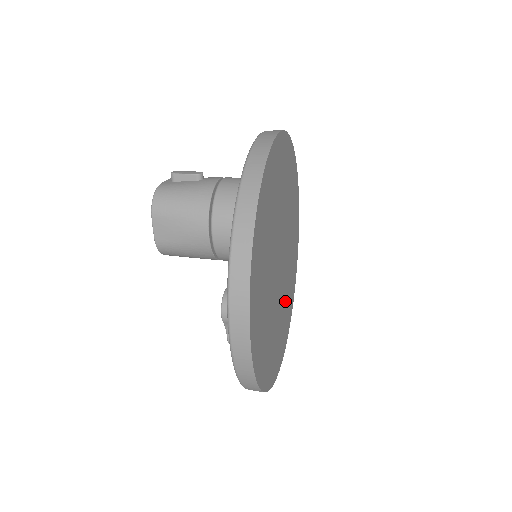
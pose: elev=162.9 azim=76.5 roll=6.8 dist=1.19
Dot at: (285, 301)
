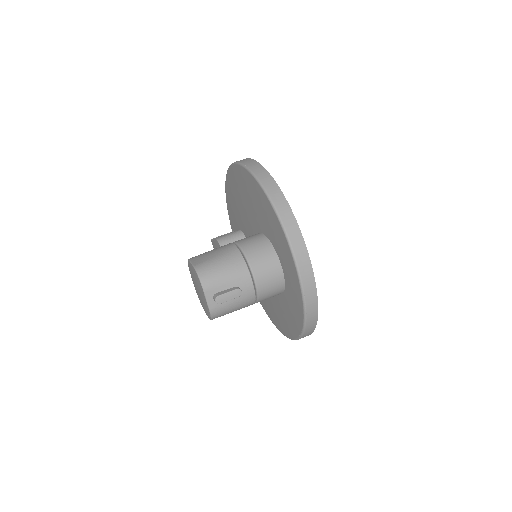
Dot at: occluded
